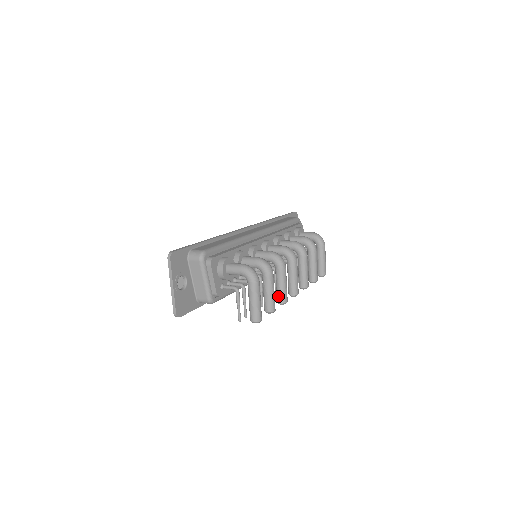
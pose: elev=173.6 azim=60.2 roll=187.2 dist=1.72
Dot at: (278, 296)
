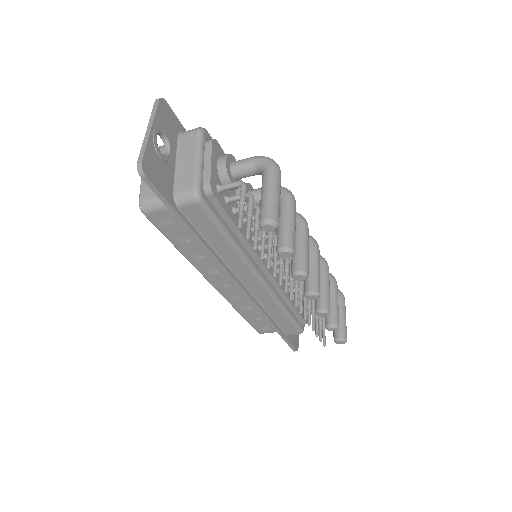
Dot at: (295, 261)
